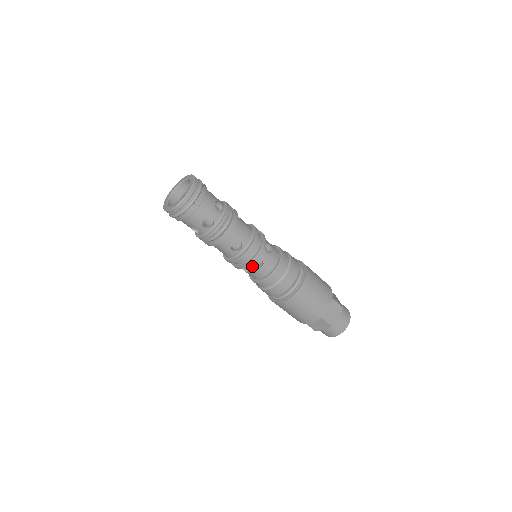
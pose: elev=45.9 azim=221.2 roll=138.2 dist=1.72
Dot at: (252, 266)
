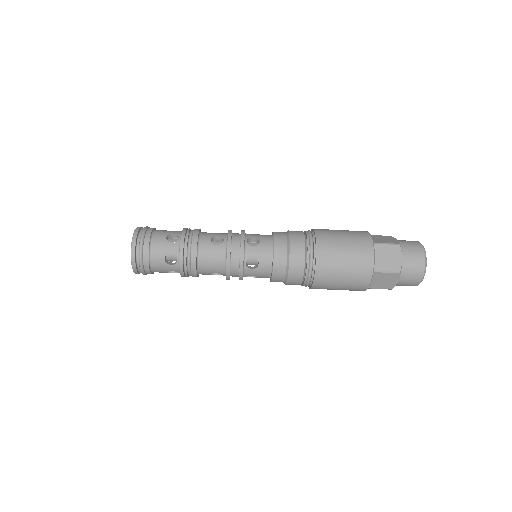
Dot at: (250, 247)
